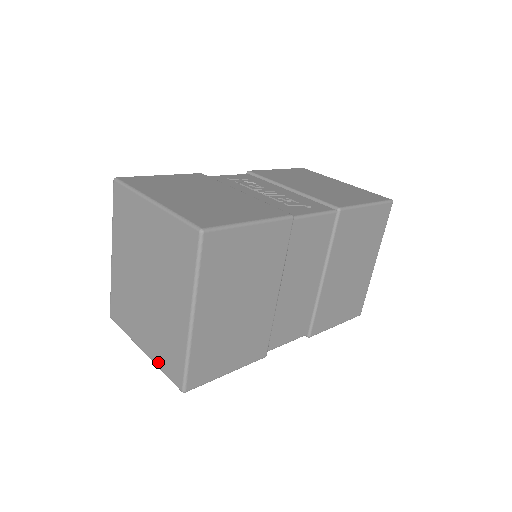
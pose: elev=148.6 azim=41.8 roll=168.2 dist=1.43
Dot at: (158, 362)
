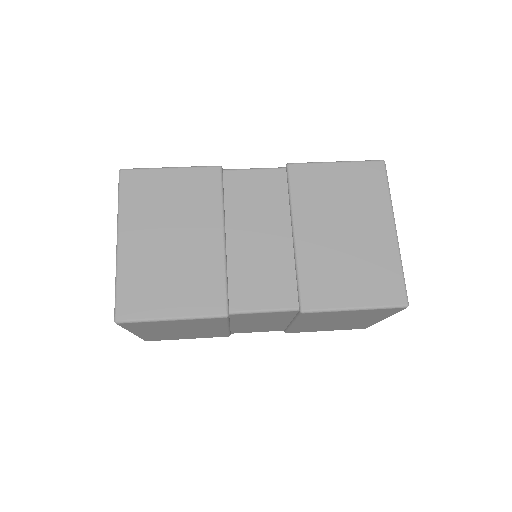
Dot at: occluded
